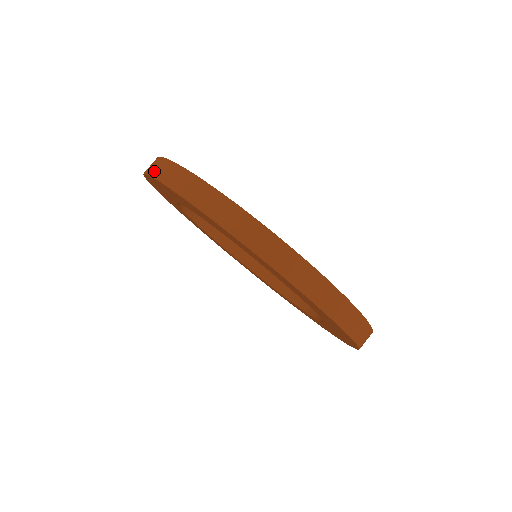
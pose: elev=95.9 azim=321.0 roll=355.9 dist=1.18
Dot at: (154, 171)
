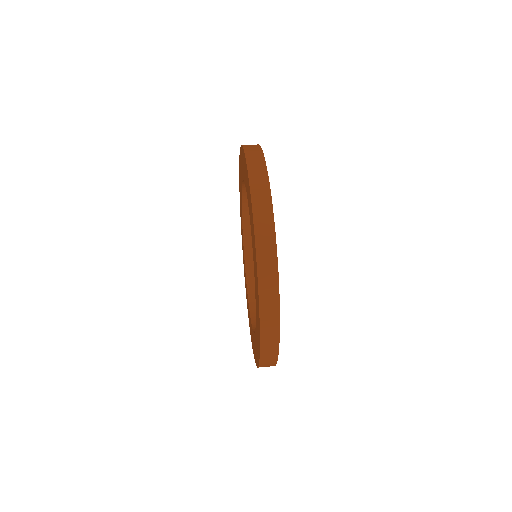
Dot at: occluded
